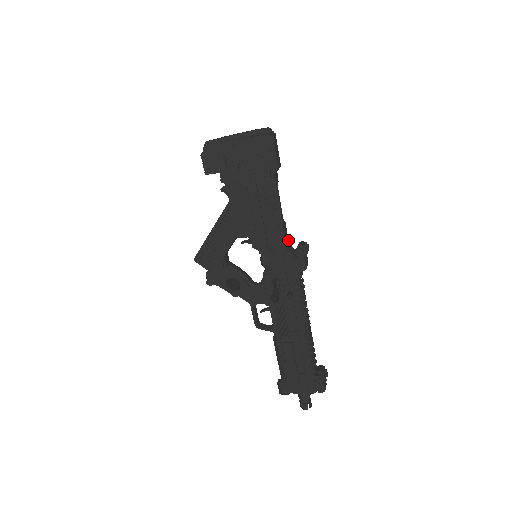
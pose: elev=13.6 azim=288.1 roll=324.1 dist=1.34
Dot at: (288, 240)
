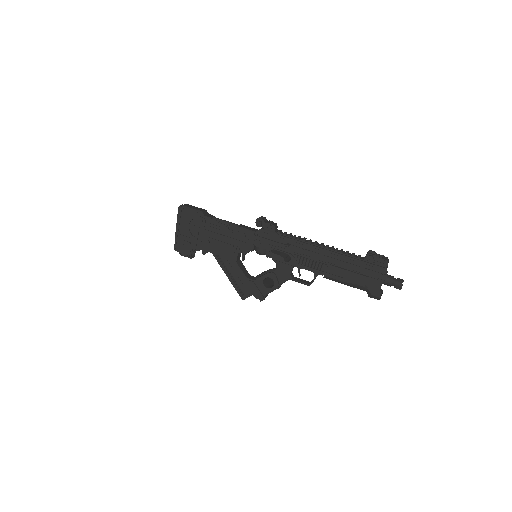
Dot at: (254, 229)
